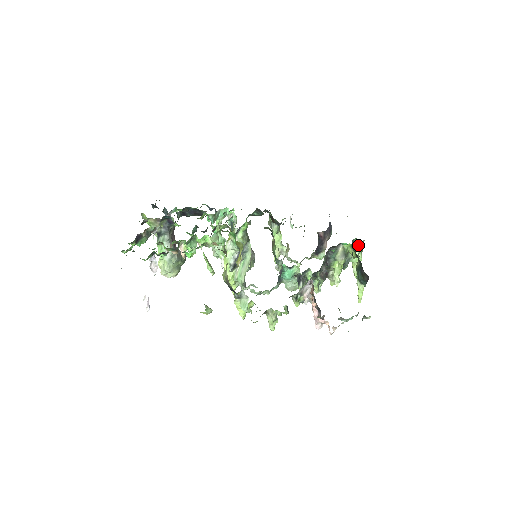
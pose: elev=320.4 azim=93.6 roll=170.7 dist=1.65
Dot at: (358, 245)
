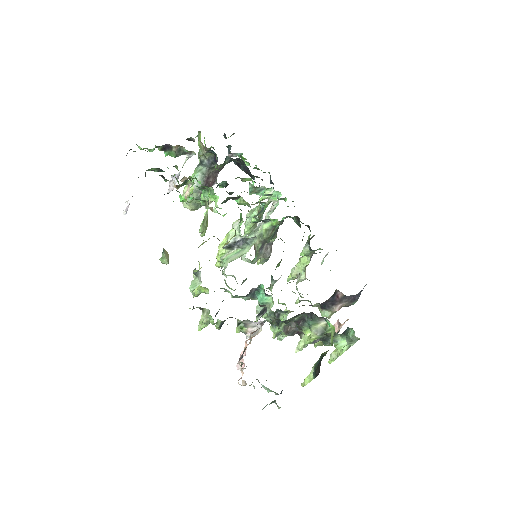
Dot at: (351, 337)
